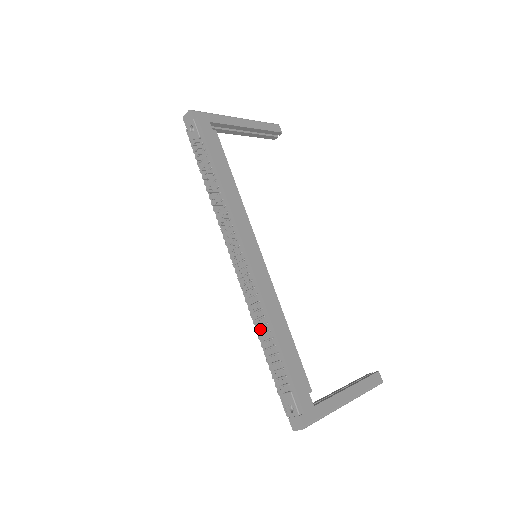
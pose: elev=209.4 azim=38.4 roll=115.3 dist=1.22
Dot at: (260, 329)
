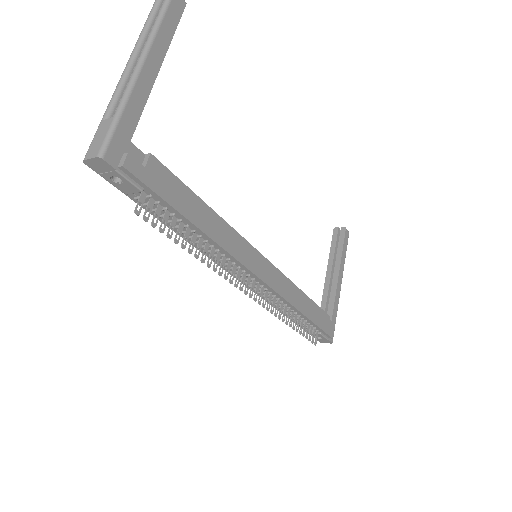
Dot at: occluded
